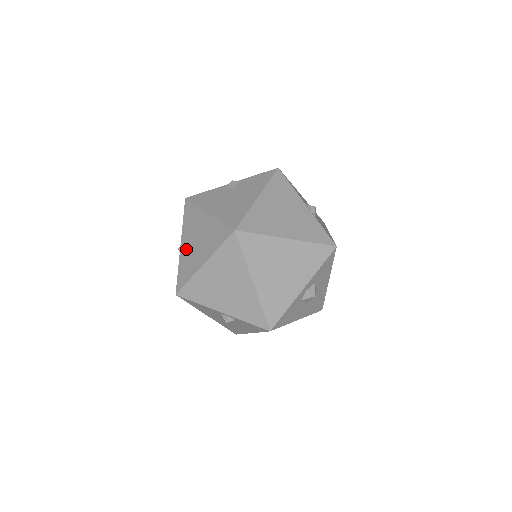
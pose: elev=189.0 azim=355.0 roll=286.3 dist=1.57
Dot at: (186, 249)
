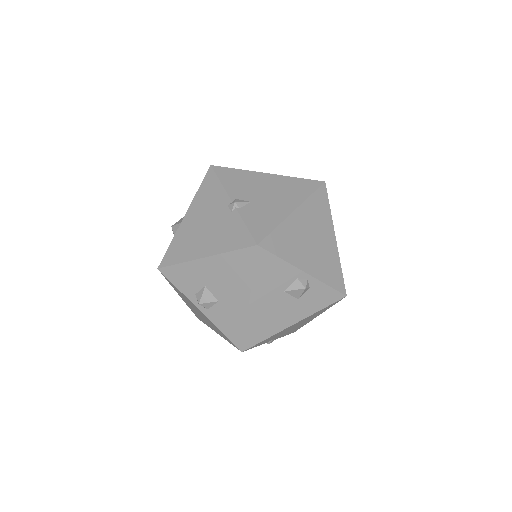
Dot at: (248, 203)
